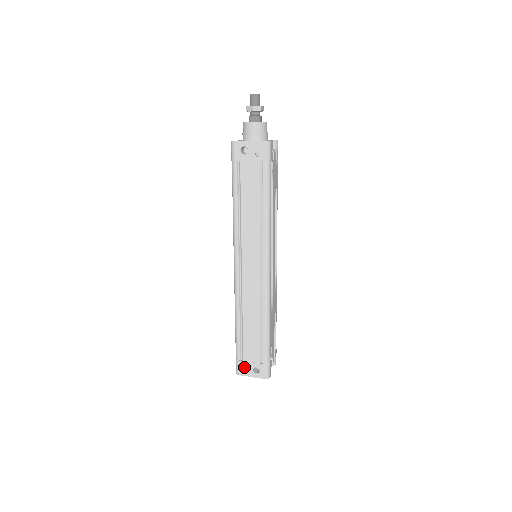
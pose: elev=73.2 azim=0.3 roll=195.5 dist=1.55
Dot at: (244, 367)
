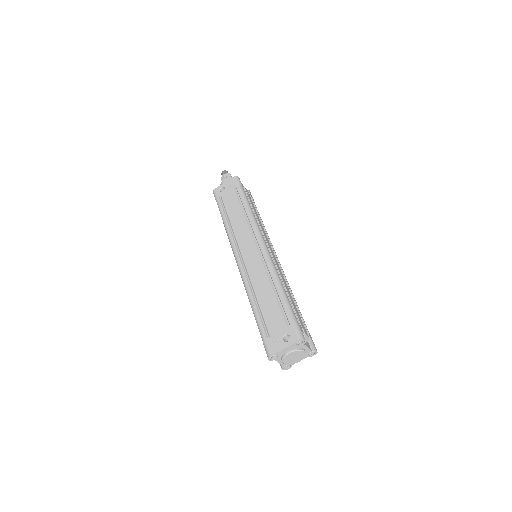
Dot at: (273, 343)
